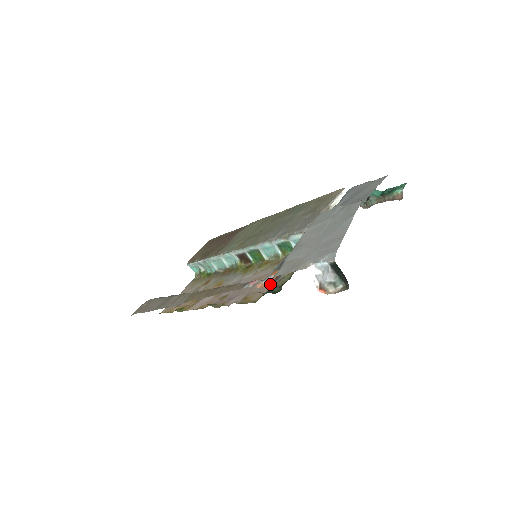
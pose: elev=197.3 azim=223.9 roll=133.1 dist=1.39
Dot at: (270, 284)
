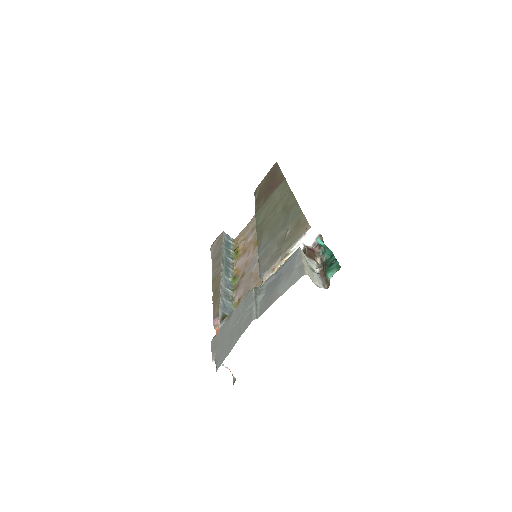
Dot at: occluded
